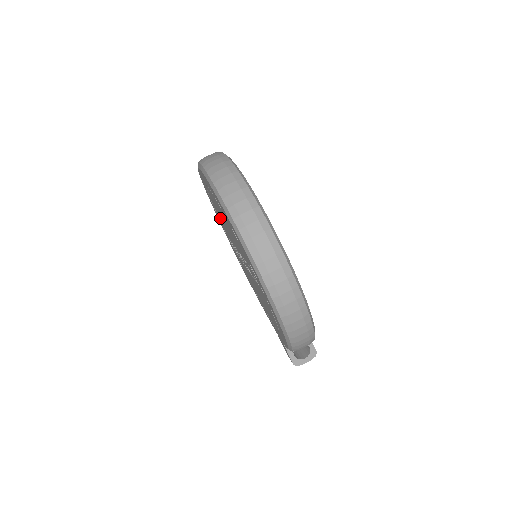
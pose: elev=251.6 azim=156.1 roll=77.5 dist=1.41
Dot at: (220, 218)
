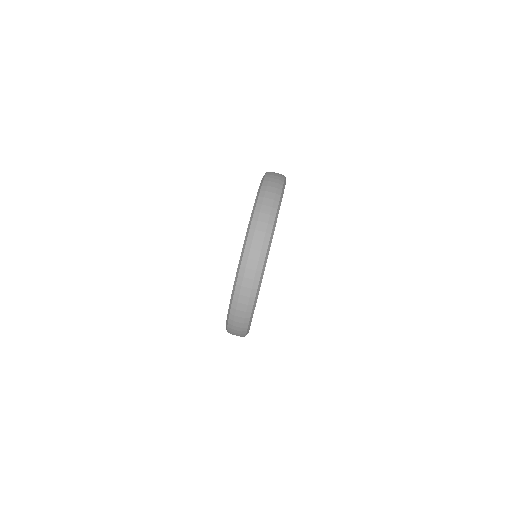
Dot at: occluded
